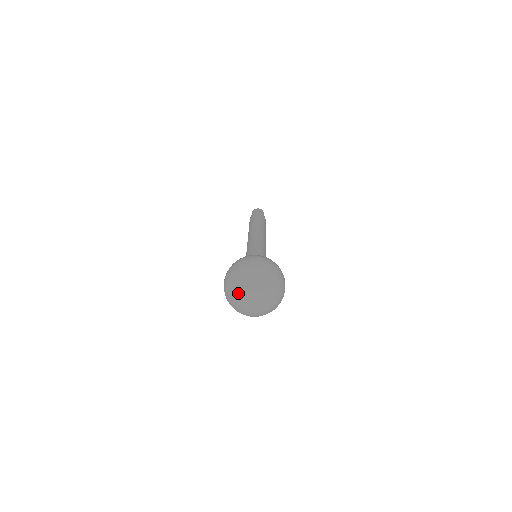
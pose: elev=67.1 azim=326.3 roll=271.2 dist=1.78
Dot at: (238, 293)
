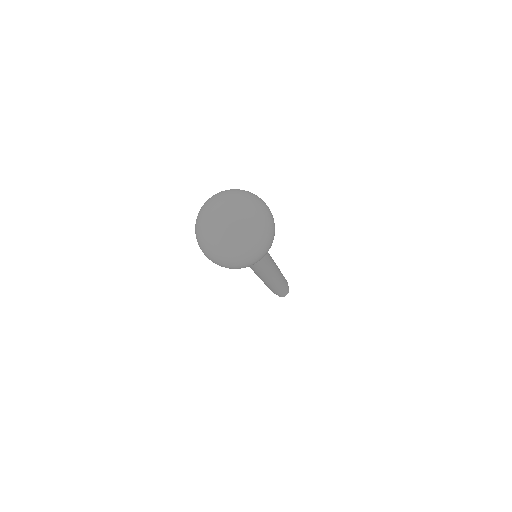
Dot at: (210, 206)
